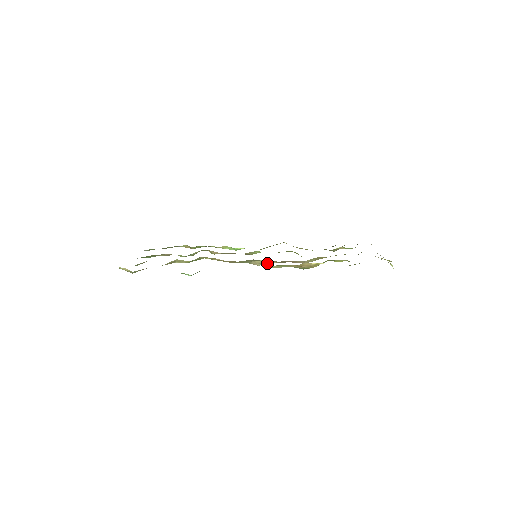
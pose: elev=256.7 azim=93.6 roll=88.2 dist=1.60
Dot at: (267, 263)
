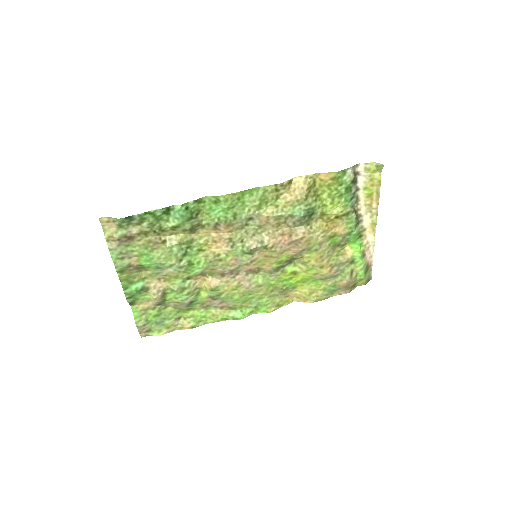
Dot at: (267, 243)
